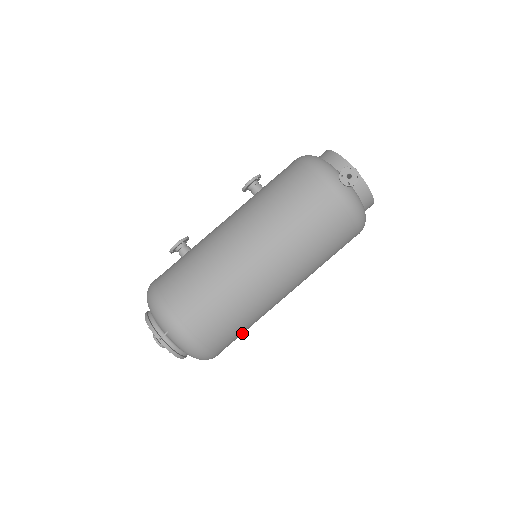
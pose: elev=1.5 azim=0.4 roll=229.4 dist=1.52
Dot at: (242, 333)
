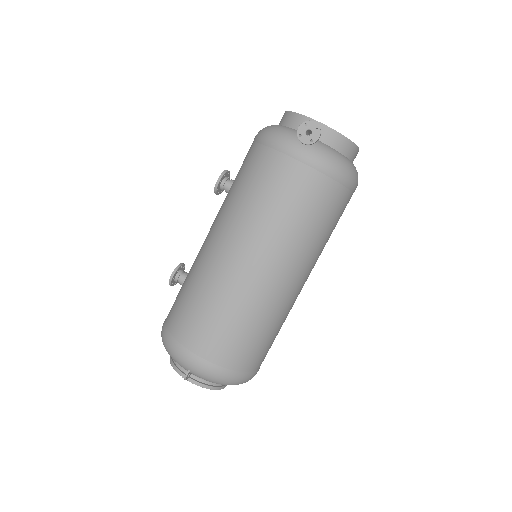
Dot at: (271, 342)
